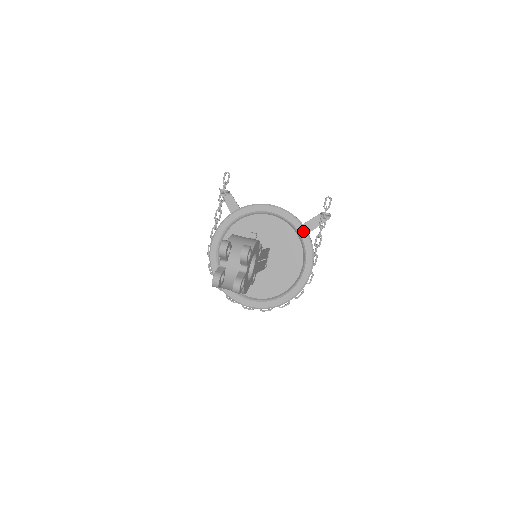
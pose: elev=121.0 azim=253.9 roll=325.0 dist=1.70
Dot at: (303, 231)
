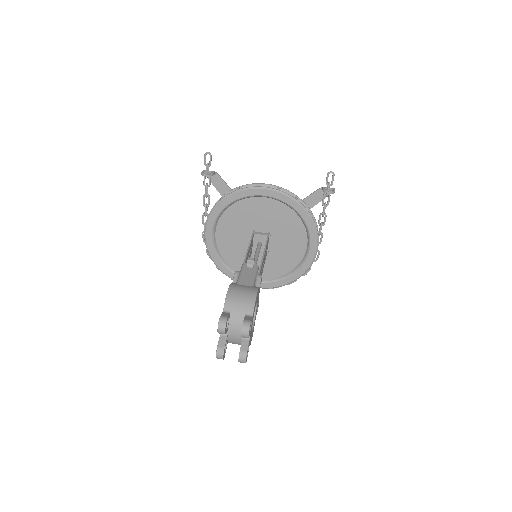
Dot at: (304, 213)
